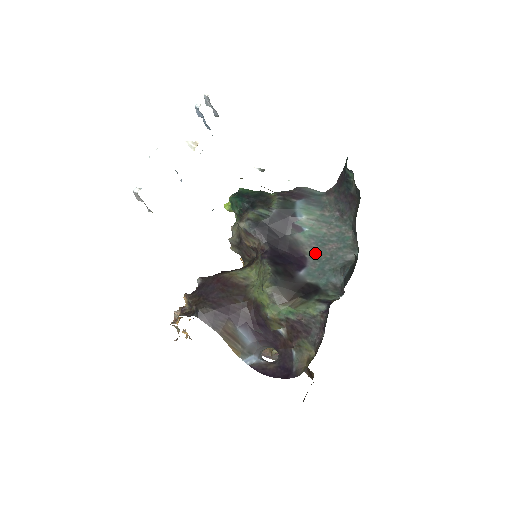
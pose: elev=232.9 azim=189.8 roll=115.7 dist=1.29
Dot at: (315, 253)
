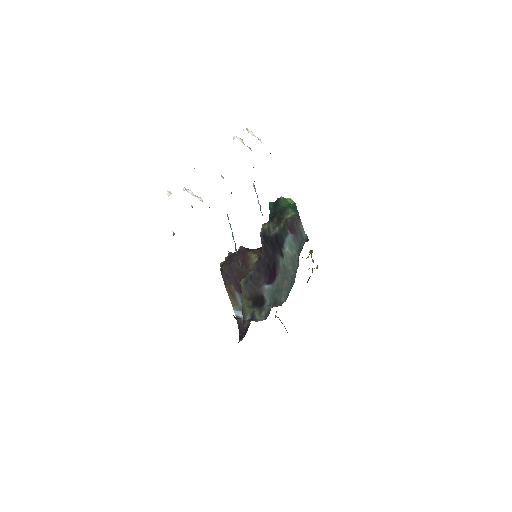
Dot at: (280, 279)
